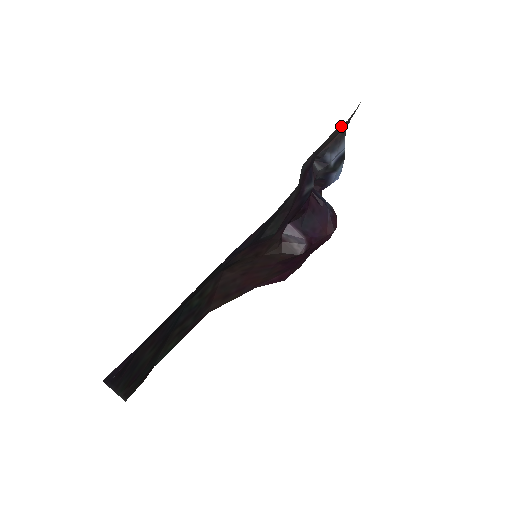
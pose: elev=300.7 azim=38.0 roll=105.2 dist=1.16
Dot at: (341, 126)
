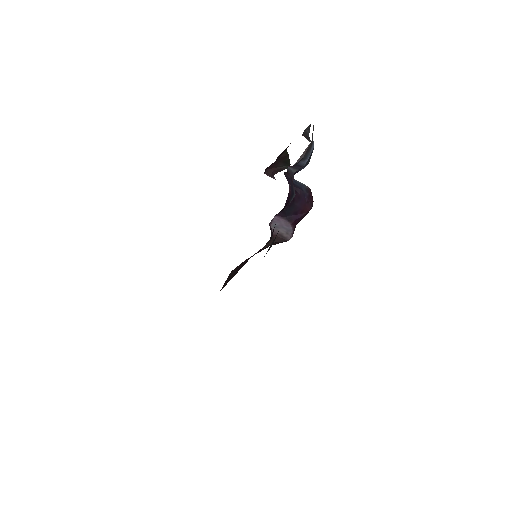
Dot at: occluded
